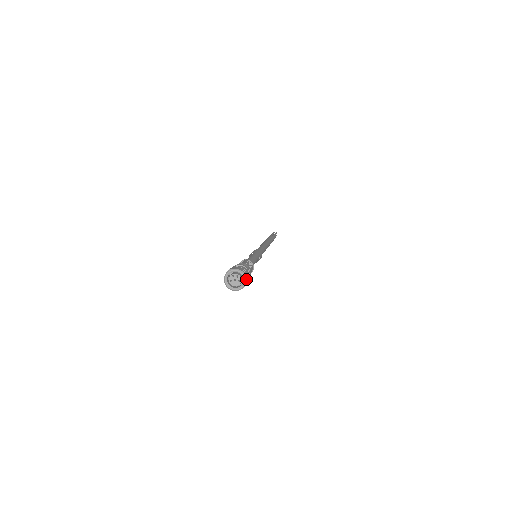
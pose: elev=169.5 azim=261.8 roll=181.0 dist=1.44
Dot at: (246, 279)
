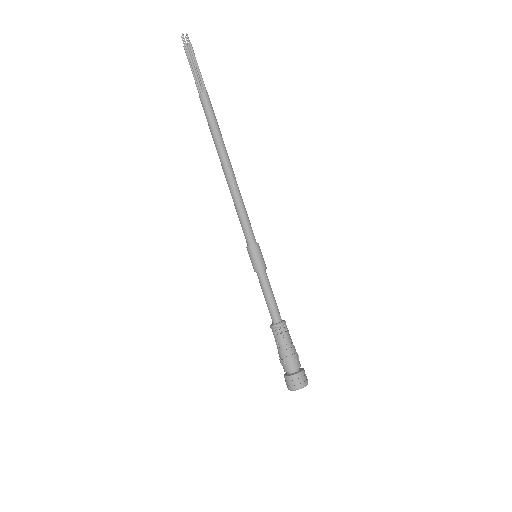
Dot at: occluded
